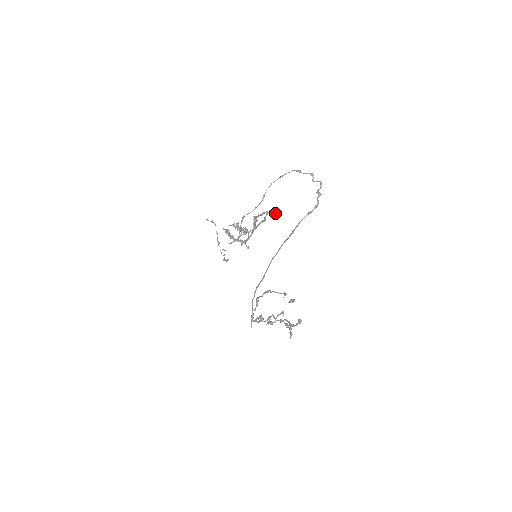
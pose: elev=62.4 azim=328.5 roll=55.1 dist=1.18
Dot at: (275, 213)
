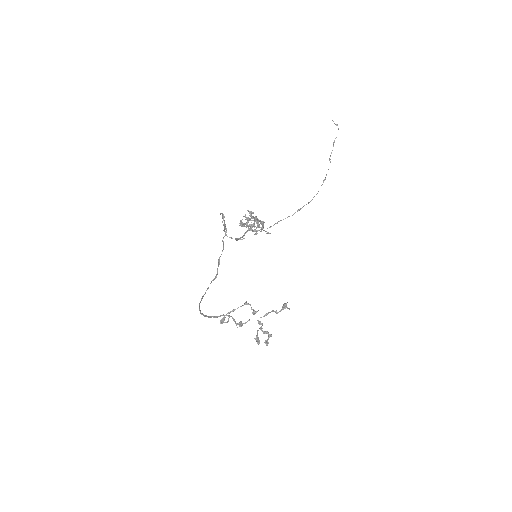
Dot at: (258, 223)
